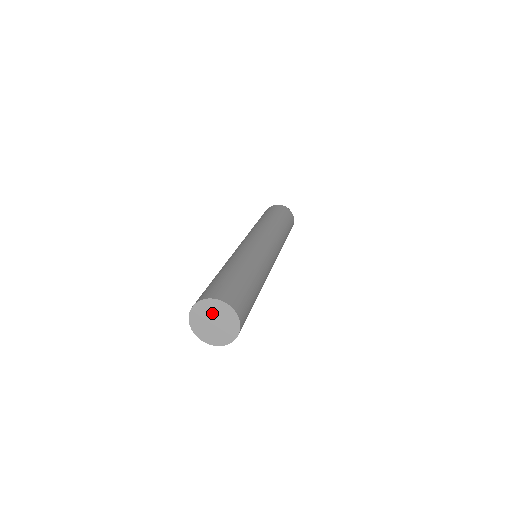
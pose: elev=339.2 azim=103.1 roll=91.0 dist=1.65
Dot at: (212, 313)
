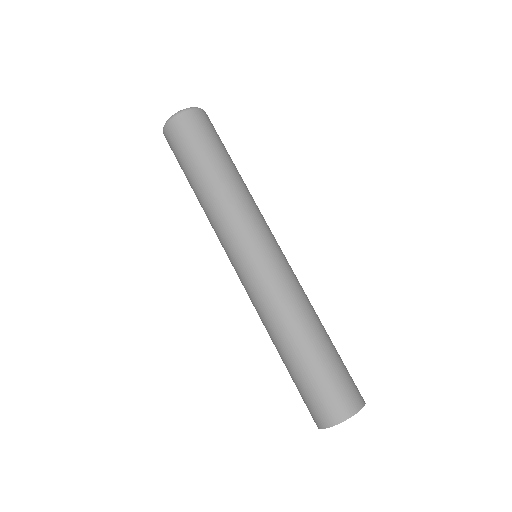
Dot at: occluded
